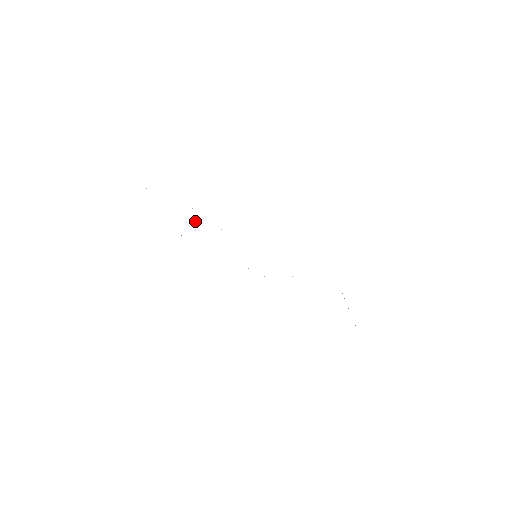
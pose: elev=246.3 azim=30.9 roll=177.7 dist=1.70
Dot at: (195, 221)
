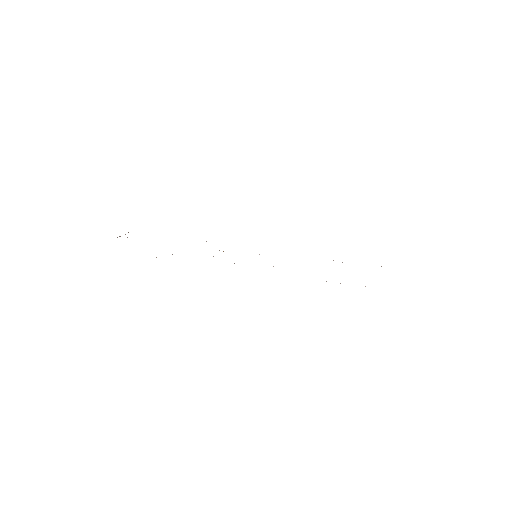
Dot at: occluded
